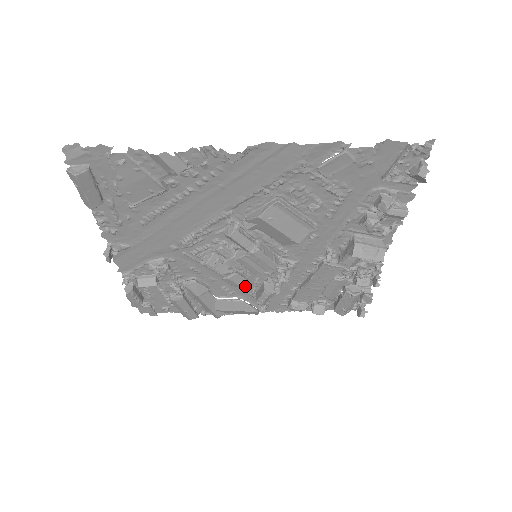
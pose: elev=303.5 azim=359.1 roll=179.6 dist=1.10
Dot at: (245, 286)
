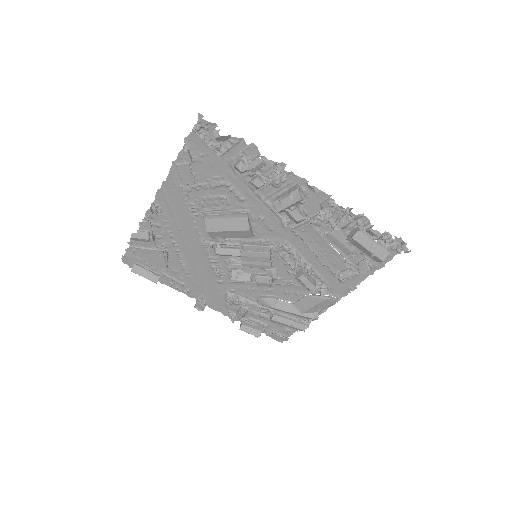
Dot at: (294, 282)
